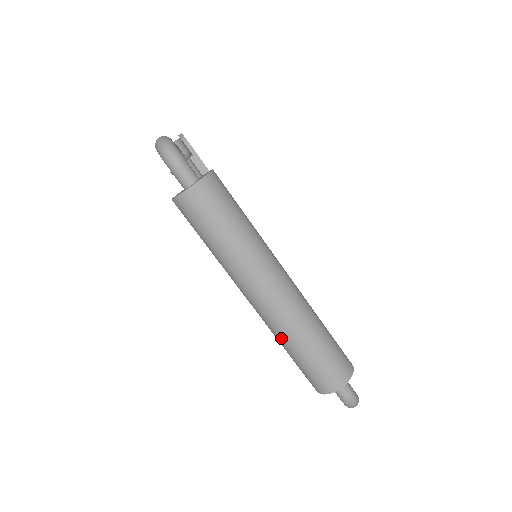
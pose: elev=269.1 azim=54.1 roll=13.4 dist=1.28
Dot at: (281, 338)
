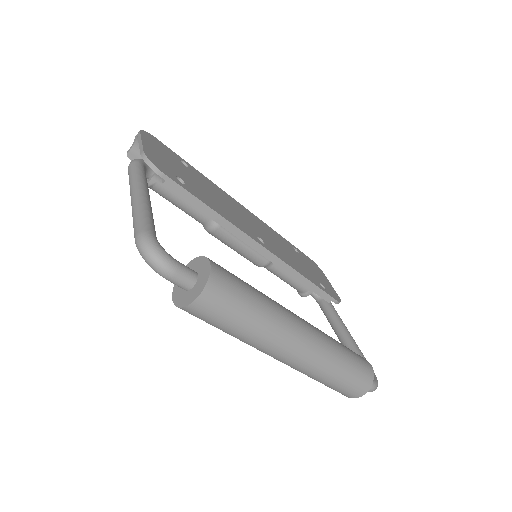
Dot at: occluded
